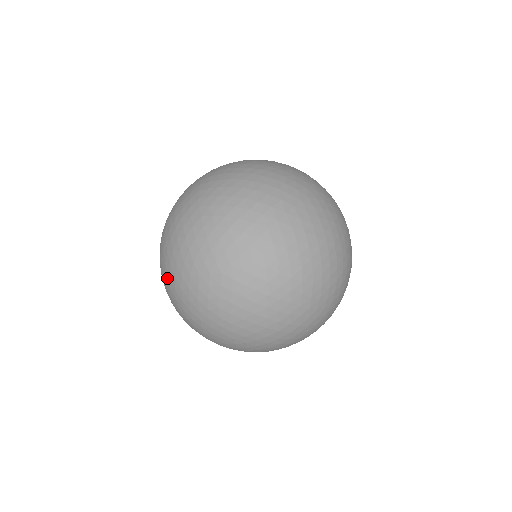
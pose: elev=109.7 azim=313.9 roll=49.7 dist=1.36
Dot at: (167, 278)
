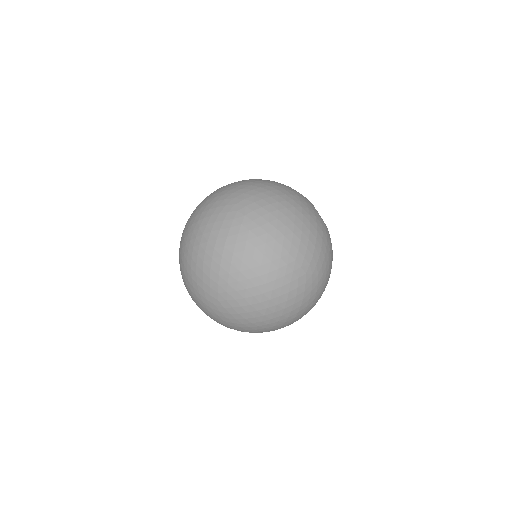
Dot at: occluded
